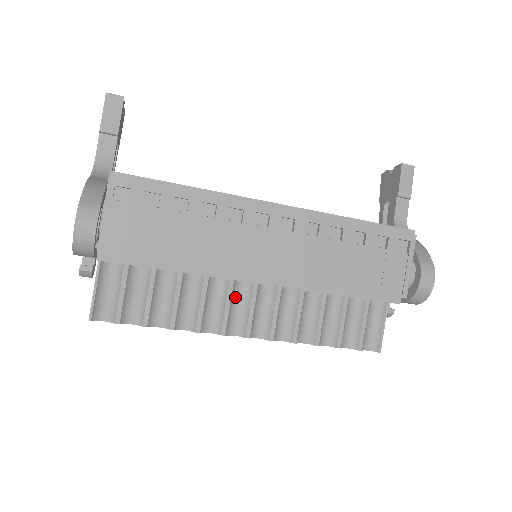
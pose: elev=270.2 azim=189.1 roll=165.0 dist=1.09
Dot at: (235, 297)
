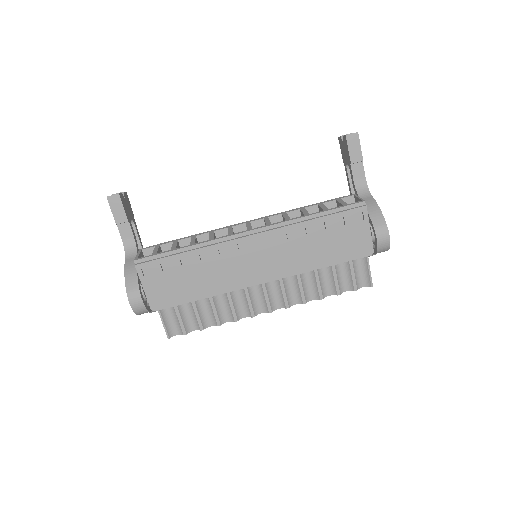
Dot at: (251, 291)
